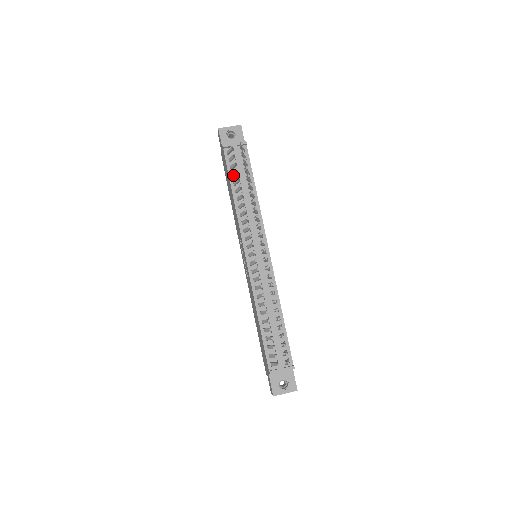
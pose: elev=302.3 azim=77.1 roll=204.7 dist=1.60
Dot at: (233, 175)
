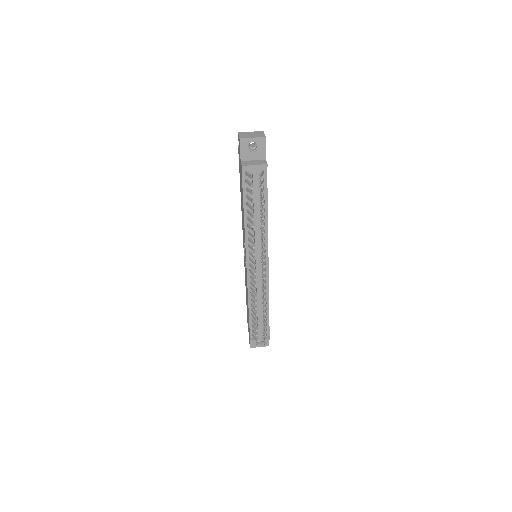
Dot at: (247, 198)
